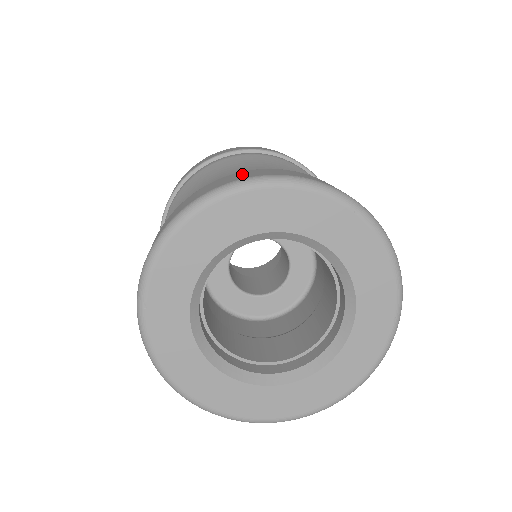
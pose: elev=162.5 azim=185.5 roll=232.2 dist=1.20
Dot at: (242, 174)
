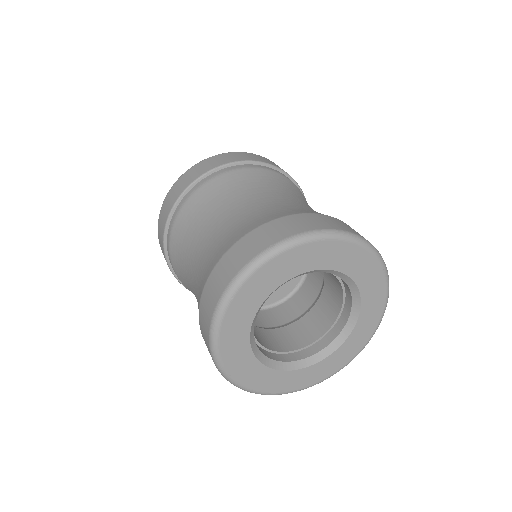
Dot at: (229, 262)
